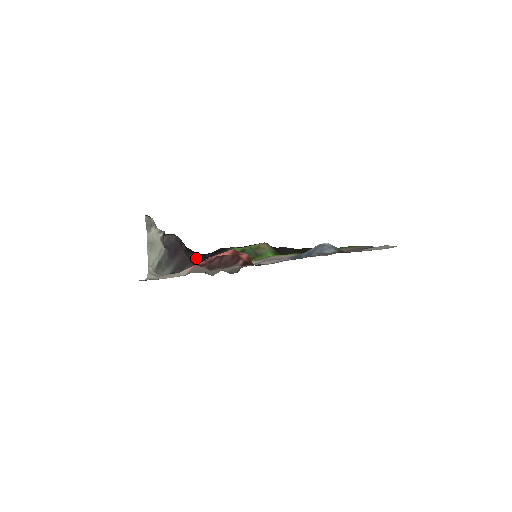
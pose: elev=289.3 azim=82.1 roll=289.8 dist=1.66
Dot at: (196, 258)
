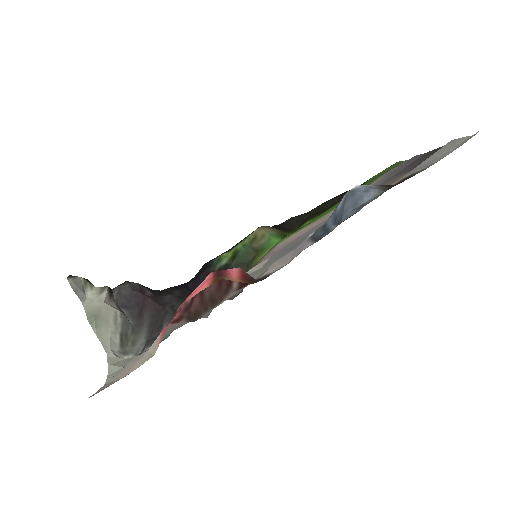
Dot at: (173, 300)
